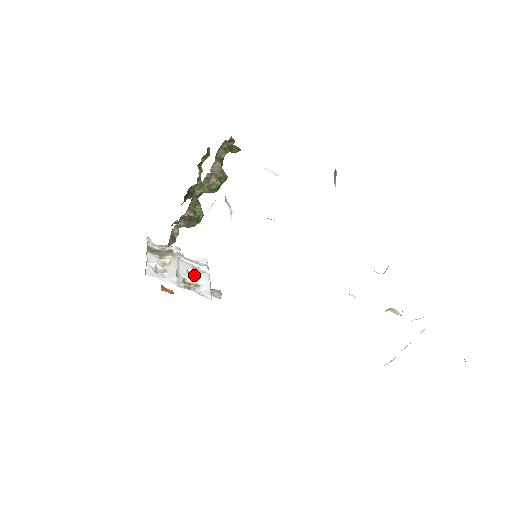
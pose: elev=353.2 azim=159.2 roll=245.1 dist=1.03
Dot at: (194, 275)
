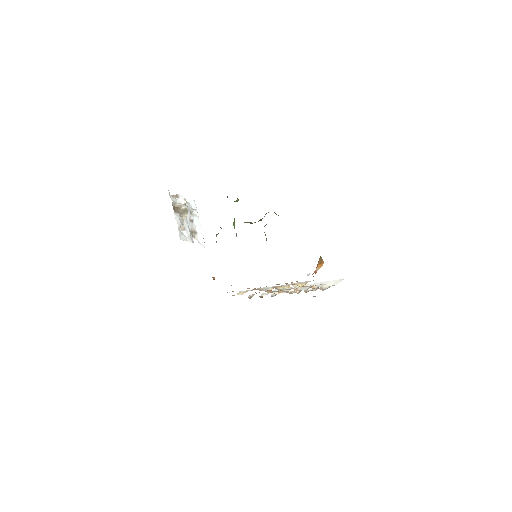
Dot at: (192, 222)
